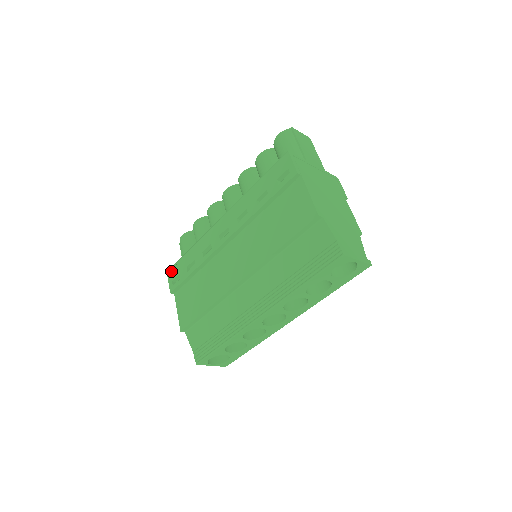
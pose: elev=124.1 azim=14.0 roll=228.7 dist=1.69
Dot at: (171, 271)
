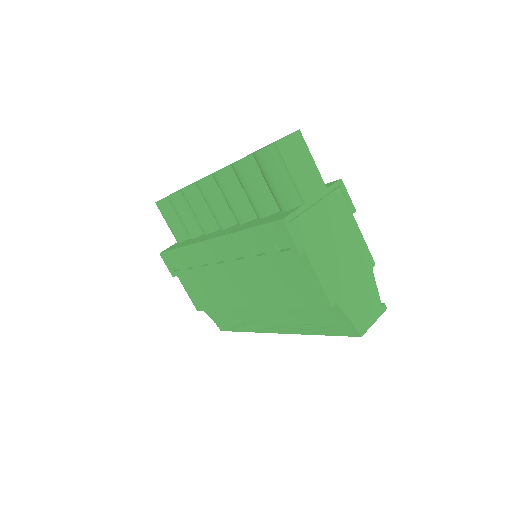
Dot at: (165, 257)
